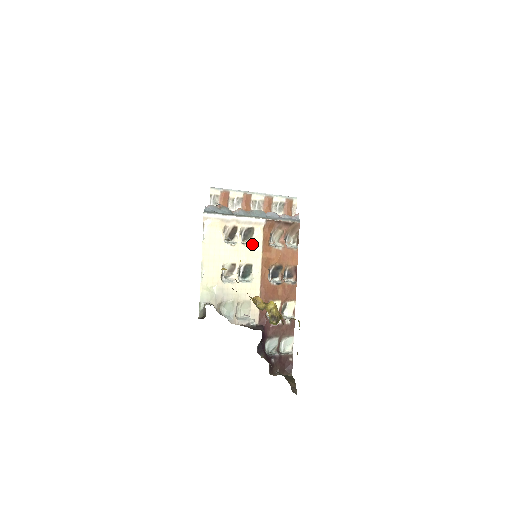
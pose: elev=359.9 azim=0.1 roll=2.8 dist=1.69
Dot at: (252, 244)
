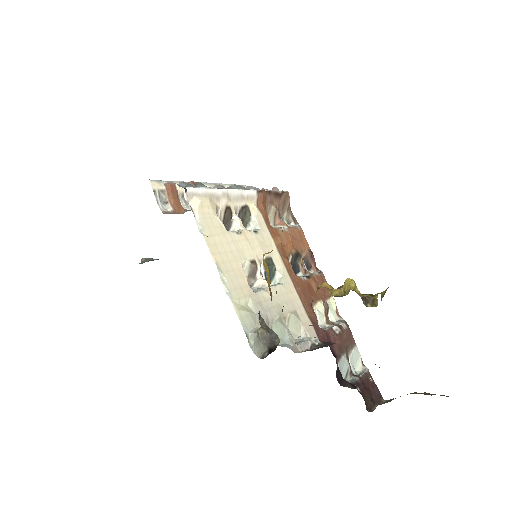
Dot at: (256, 229)
